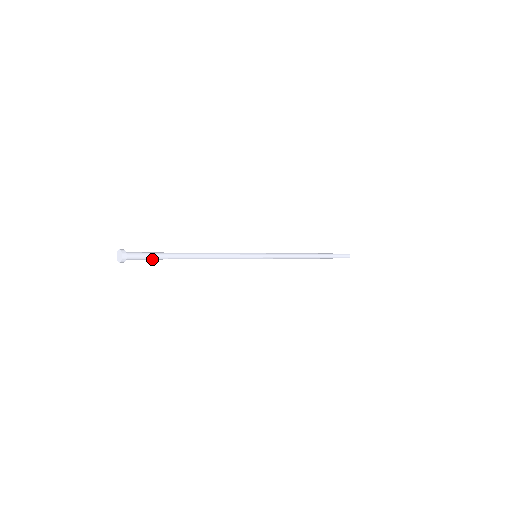
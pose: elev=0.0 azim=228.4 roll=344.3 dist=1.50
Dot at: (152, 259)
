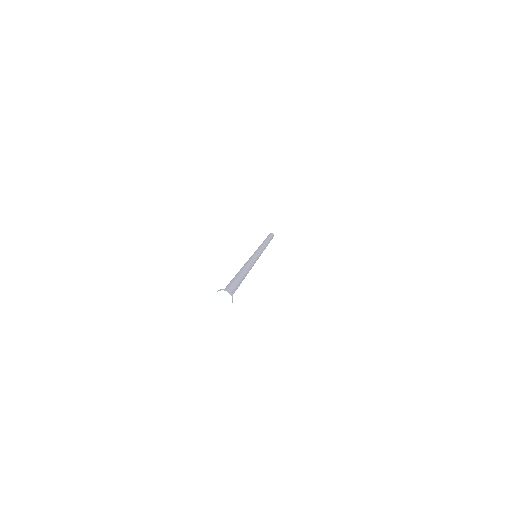
Dot at: occluded
